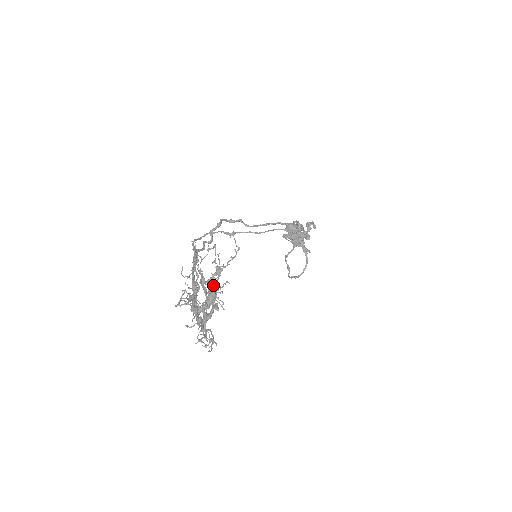
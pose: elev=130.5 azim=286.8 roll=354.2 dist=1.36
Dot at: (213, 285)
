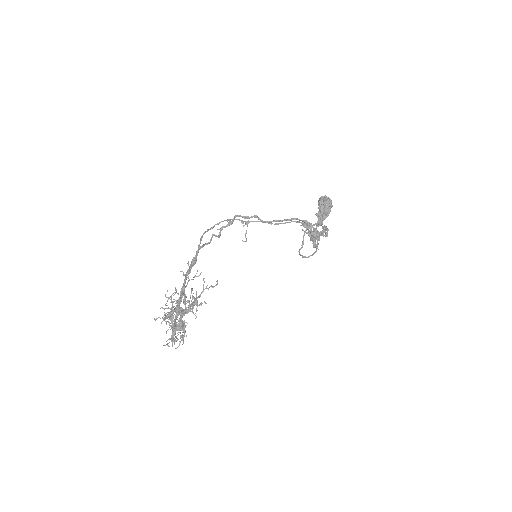
Dot at: (195, 298)
